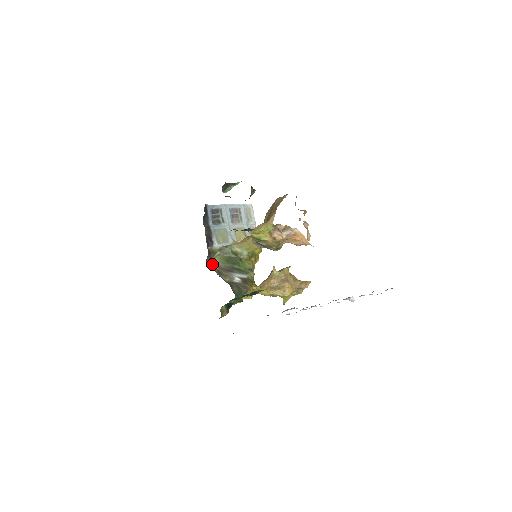
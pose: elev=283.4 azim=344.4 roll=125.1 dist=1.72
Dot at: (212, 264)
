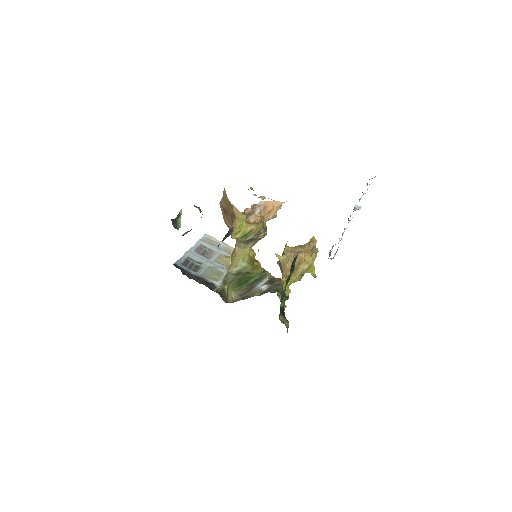
Dot at: (231, 300)
